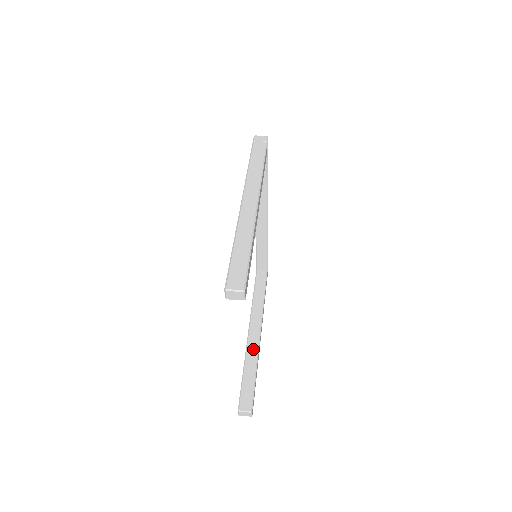
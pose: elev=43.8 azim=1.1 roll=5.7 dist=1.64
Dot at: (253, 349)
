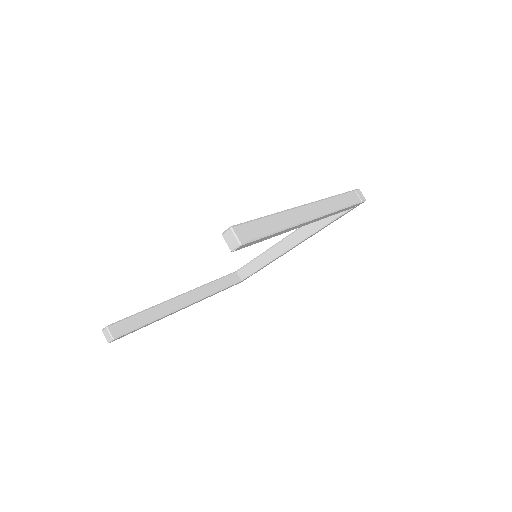
Dot at: (169, 308)
